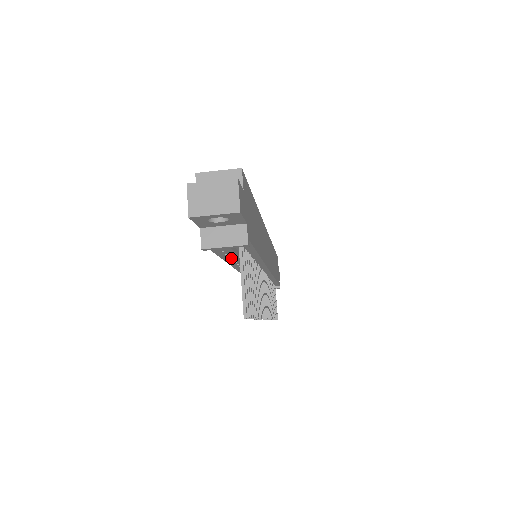
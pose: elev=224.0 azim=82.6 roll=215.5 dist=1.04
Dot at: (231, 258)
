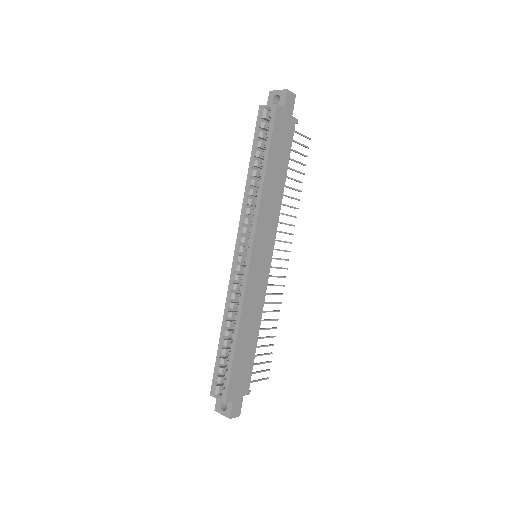
Dot at: occluded
